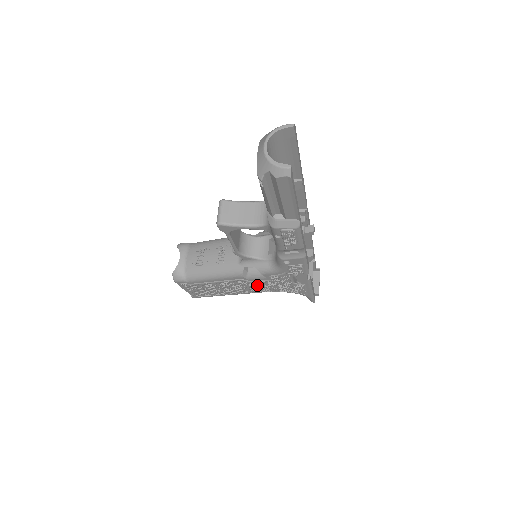
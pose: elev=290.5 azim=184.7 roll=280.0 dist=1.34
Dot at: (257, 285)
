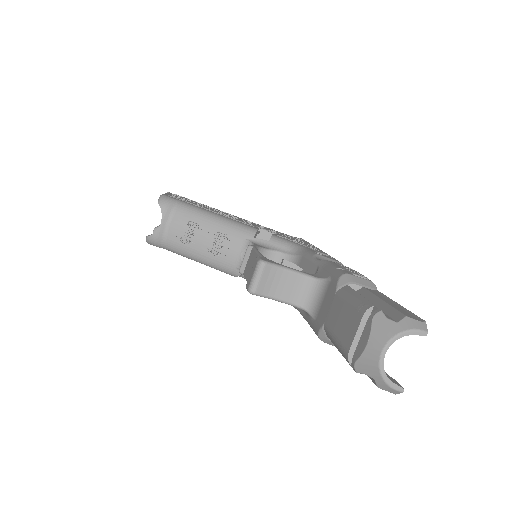
Dot at: occluded
